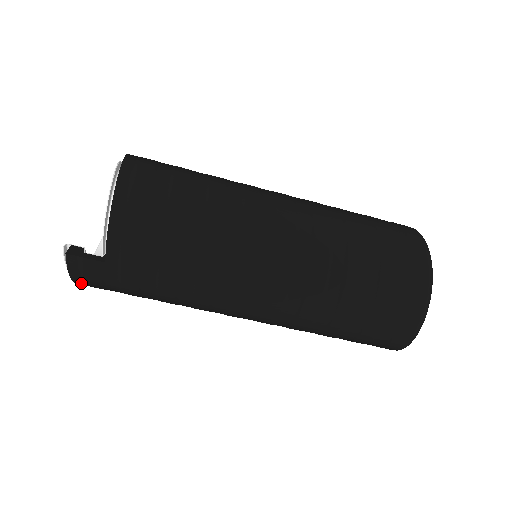
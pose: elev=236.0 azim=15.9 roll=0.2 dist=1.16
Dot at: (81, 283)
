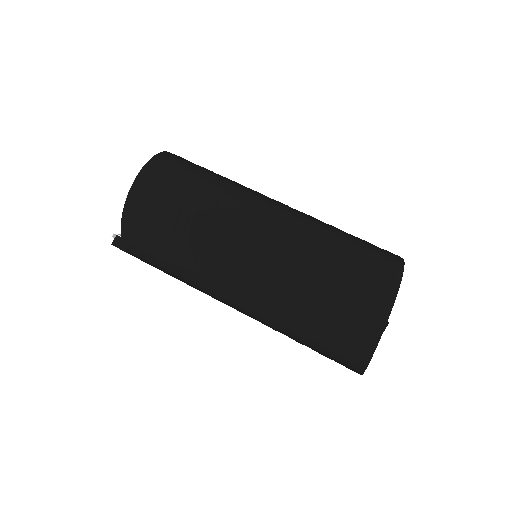
Dot at: occluded
